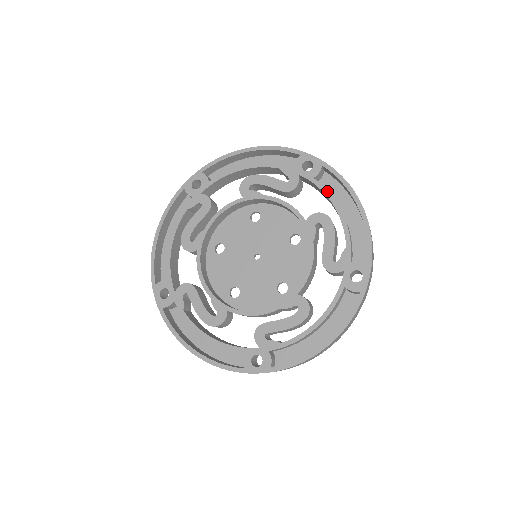
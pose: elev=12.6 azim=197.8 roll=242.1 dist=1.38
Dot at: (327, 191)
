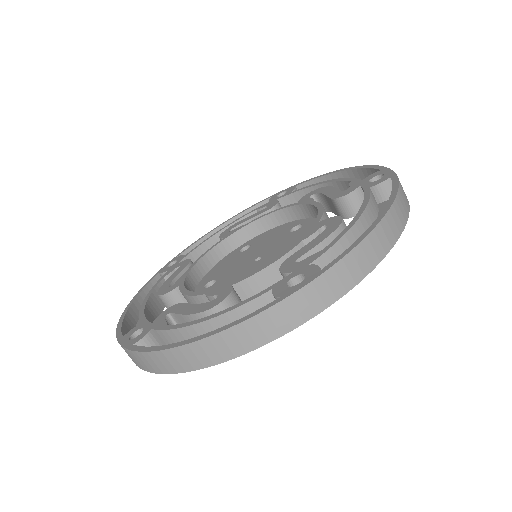
Dot at: (308, 186)
